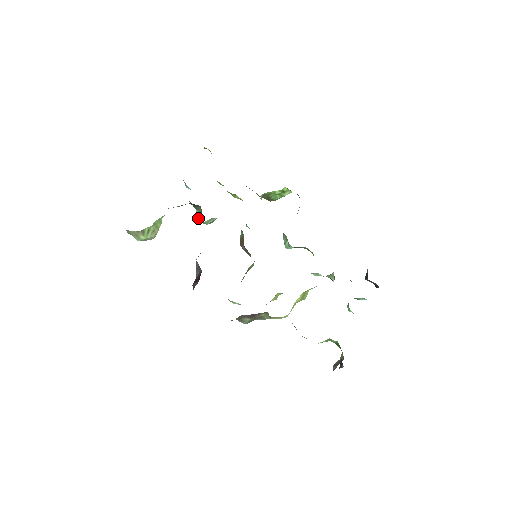
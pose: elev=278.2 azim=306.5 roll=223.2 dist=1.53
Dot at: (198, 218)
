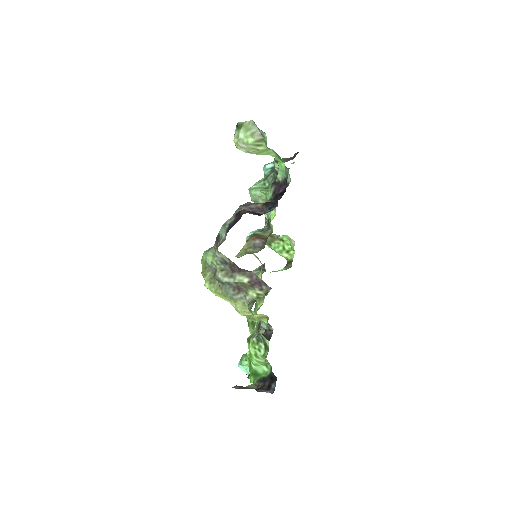
Dot at: (255, 187)
